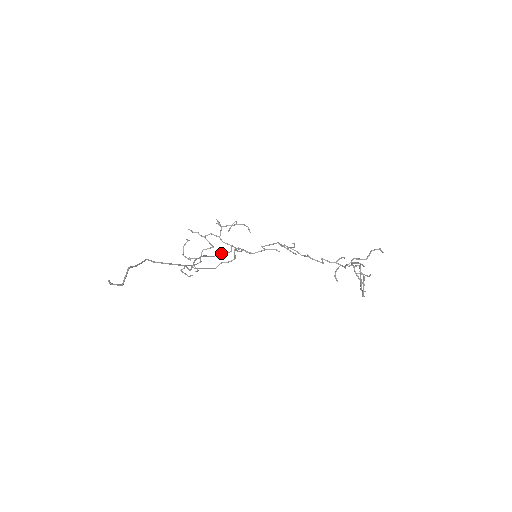
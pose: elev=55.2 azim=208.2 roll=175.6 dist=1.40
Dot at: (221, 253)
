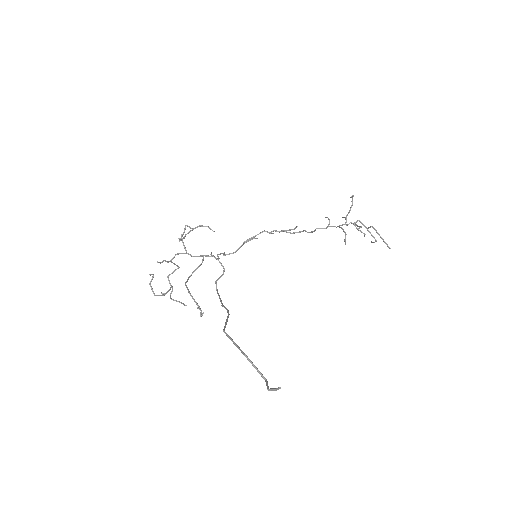
Dot at: occluded
